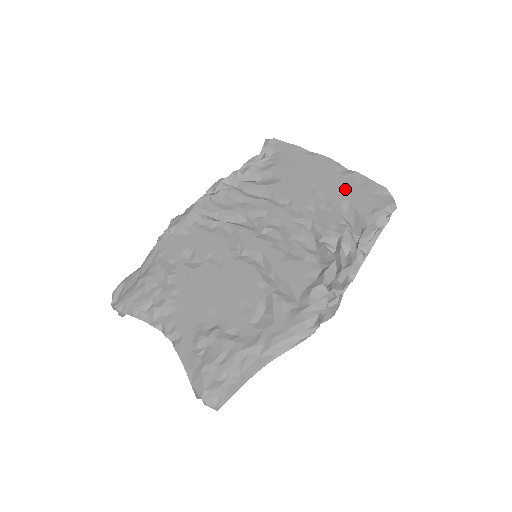
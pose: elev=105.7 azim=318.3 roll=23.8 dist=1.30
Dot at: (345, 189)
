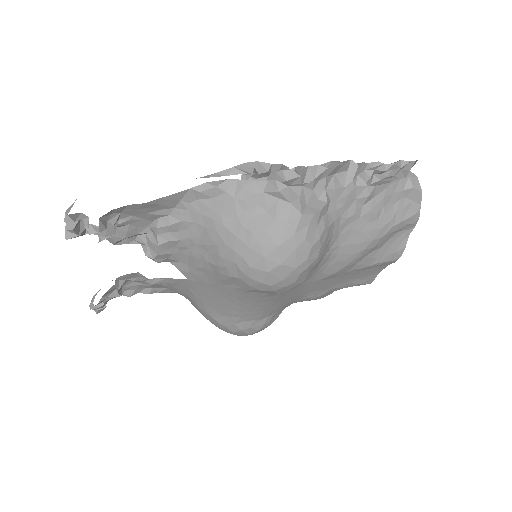
Dot at: occluded
